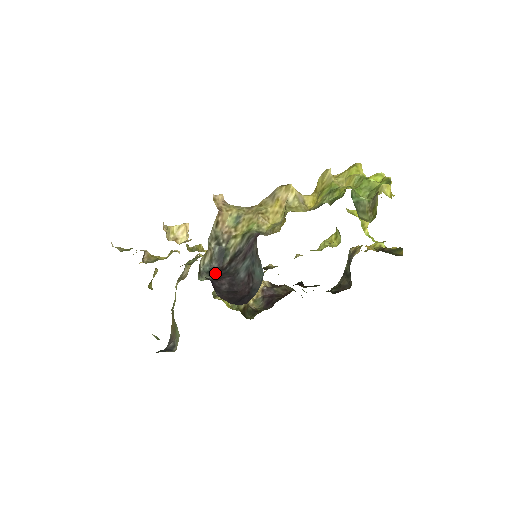
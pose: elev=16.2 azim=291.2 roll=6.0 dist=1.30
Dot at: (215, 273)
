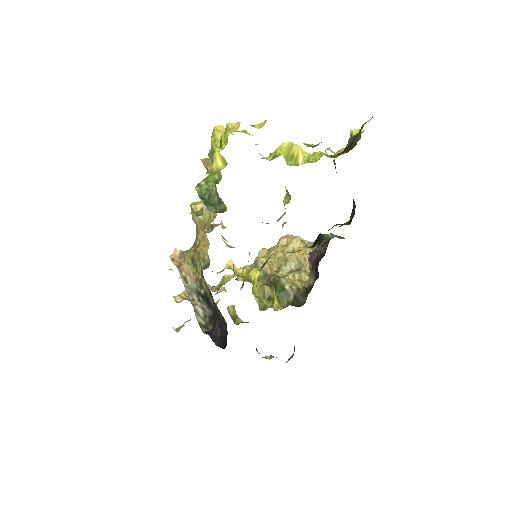
Dot at: (212, 320)
